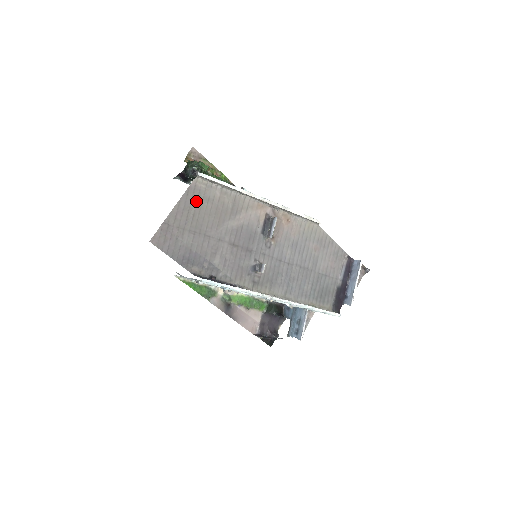
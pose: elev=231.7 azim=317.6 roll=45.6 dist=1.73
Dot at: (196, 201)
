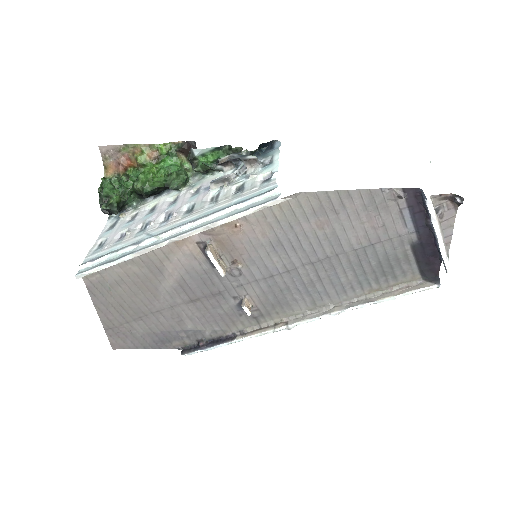
Dot at: (108, 293)
